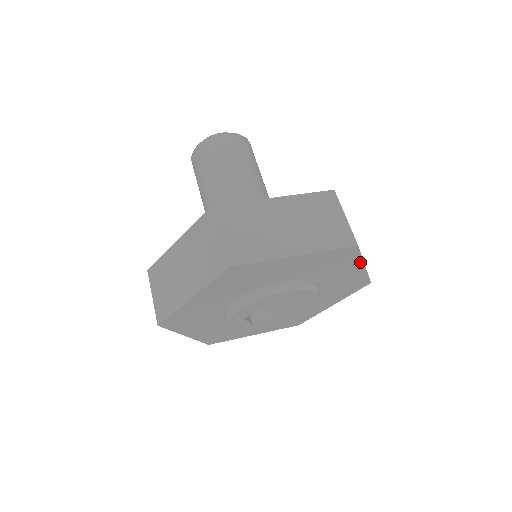
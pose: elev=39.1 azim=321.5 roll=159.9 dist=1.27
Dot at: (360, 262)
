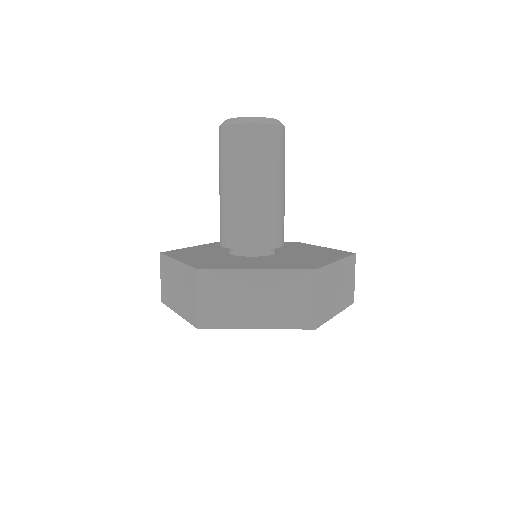
Dot at: occluded
